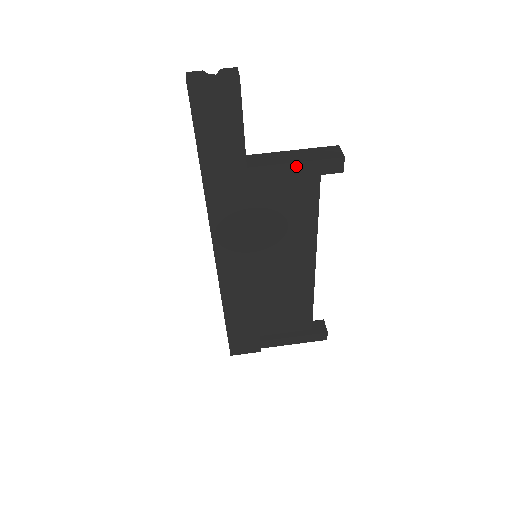
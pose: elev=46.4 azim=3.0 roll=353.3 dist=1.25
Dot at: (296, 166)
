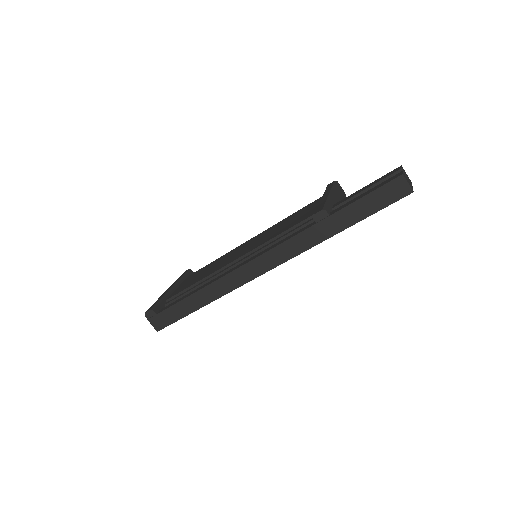
Dot at: occluded
